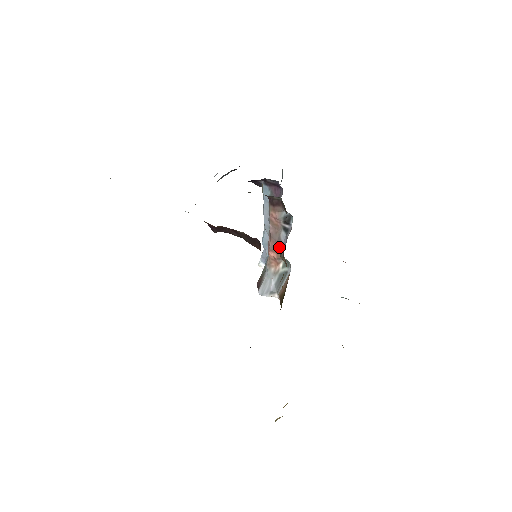
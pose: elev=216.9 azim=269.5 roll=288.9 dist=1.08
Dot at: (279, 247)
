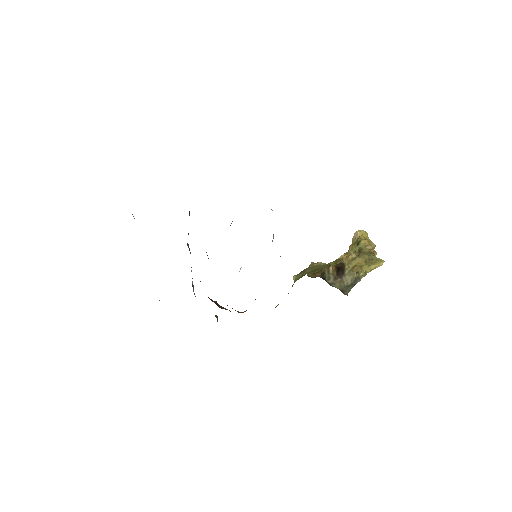
Dot at: occluded
